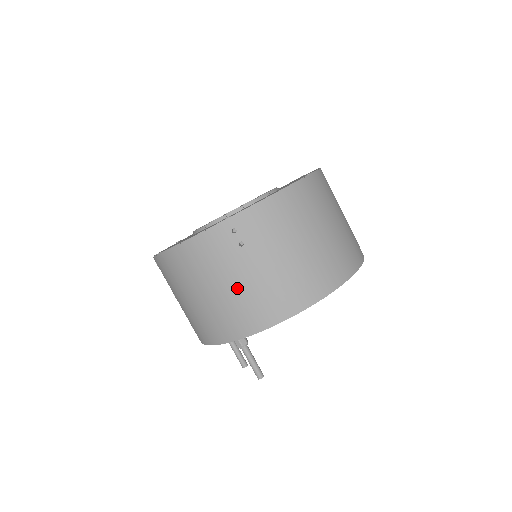
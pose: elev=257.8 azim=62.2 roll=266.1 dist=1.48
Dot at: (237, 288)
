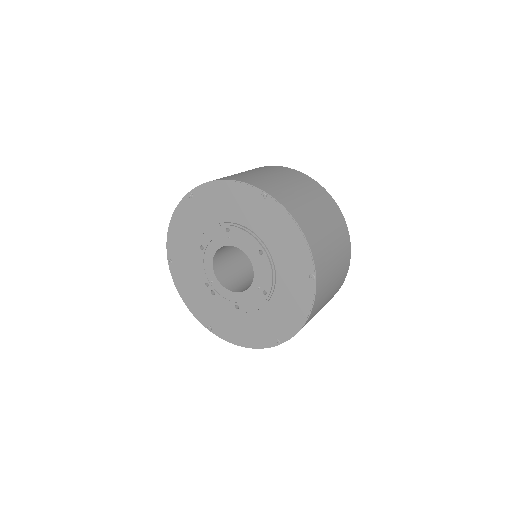
Dot at: occluded
